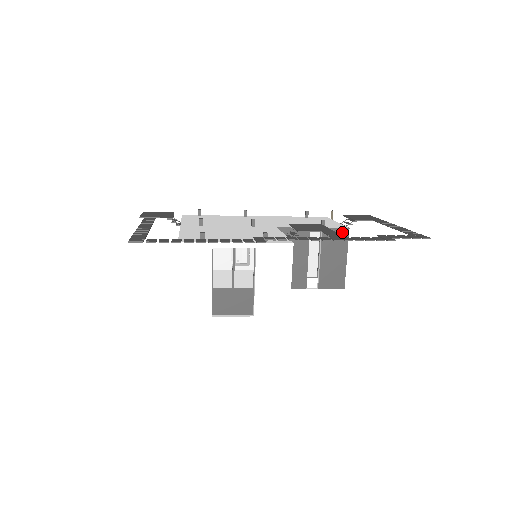
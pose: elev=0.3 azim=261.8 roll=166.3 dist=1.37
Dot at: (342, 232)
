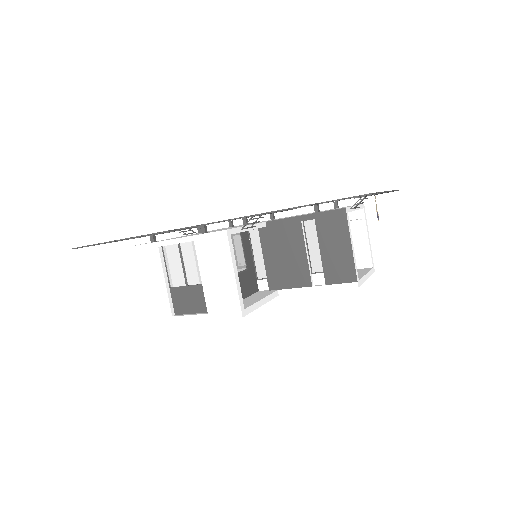
Dot at: (338, 214)
